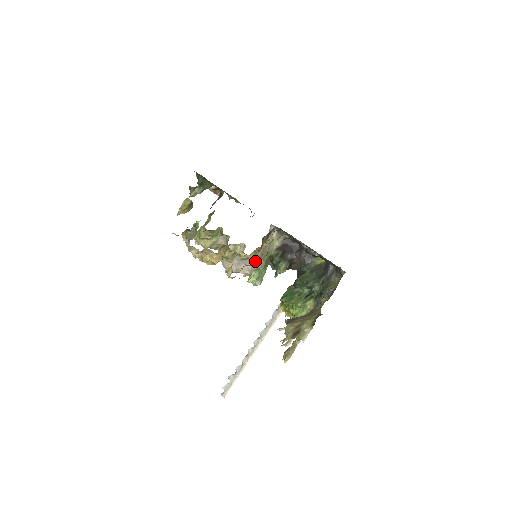
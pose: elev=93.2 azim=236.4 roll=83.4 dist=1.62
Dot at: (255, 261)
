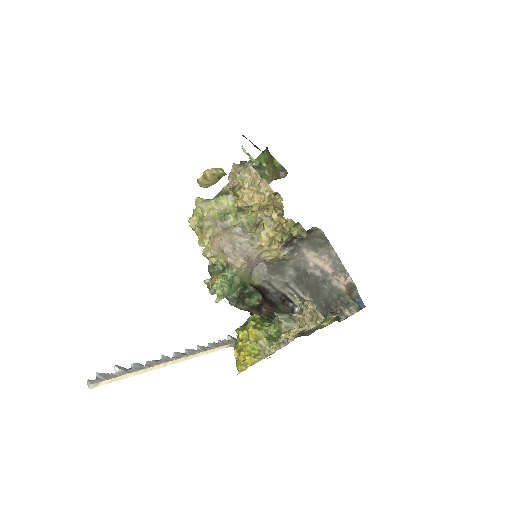
Dot at: (252, 259)
